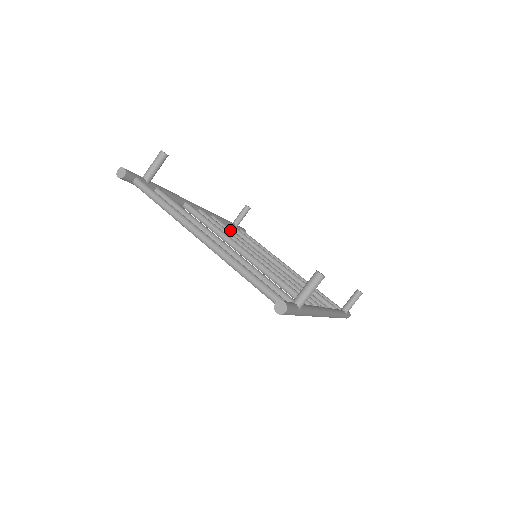
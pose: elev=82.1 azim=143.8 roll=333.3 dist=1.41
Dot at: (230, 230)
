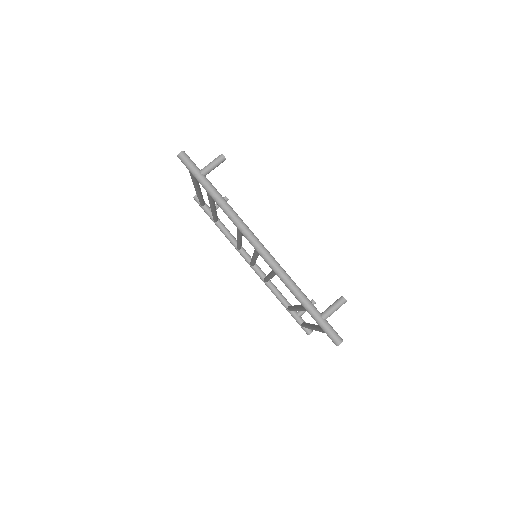
Dot at: occluded
